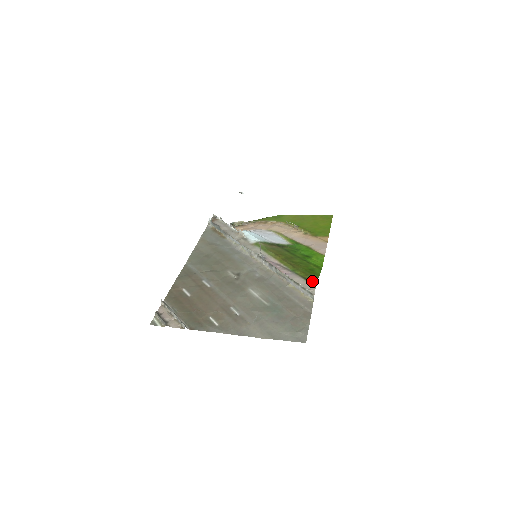
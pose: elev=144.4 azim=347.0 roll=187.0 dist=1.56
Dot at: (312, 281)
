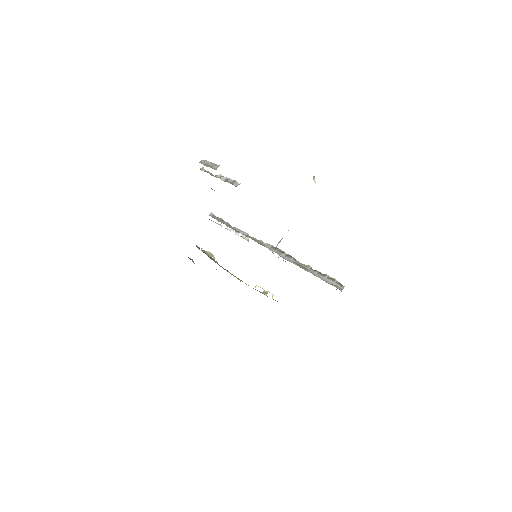
Dot at: occluded
